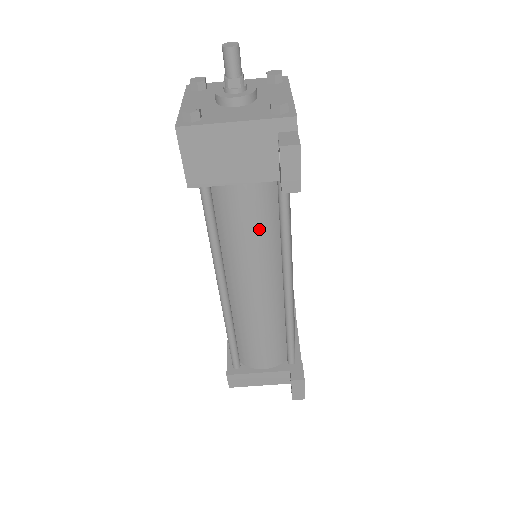
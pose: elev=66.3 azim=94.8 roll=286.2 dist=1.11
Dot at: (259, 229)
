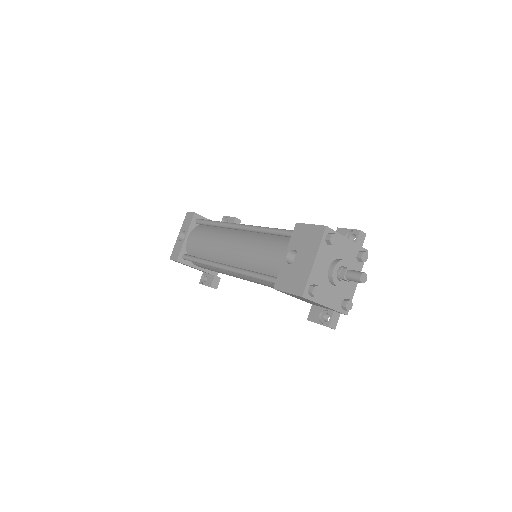
Dot at: occluded
